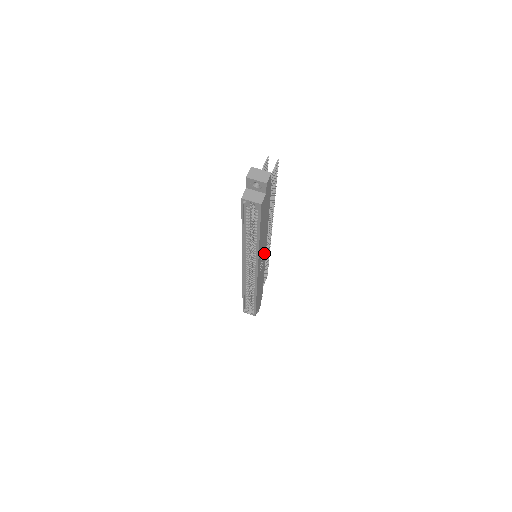
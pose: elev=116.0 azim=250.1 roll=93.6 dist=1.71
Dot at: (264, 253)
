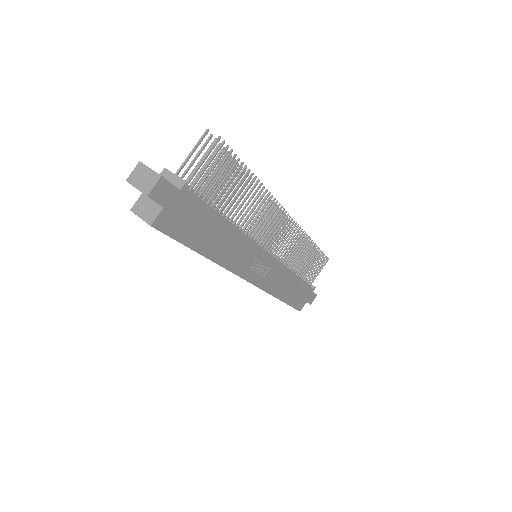
Dot at: (261, 256)
